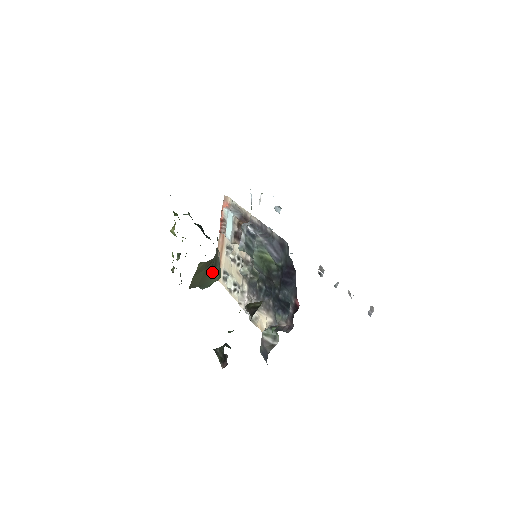
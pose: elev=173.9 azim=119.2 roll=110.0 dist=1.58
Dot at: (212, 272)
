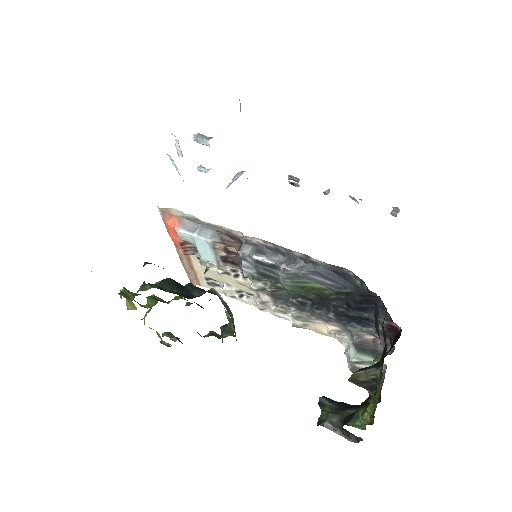
Dot at: (234, 329)
